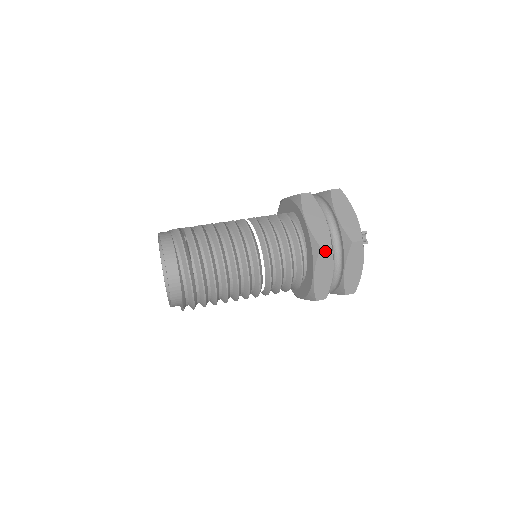
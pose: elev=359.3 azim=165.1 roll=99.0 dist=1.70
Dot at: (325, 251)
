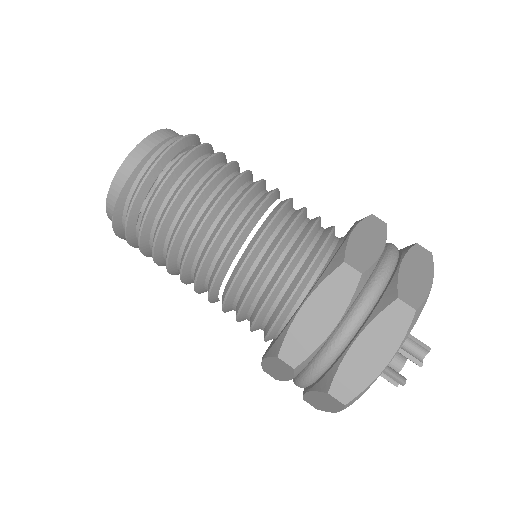
Dot at: (347, 275)
